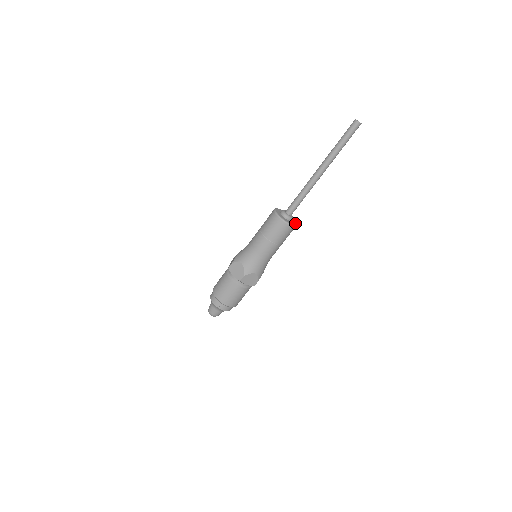
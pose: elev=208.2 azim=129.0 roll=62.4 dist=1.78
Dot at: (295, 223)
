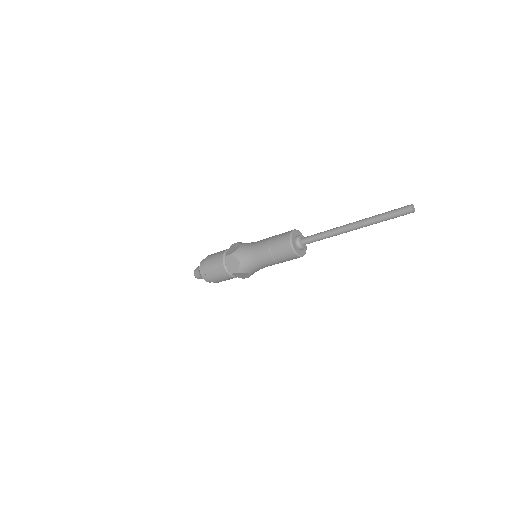
Dot at: (305, 252)
